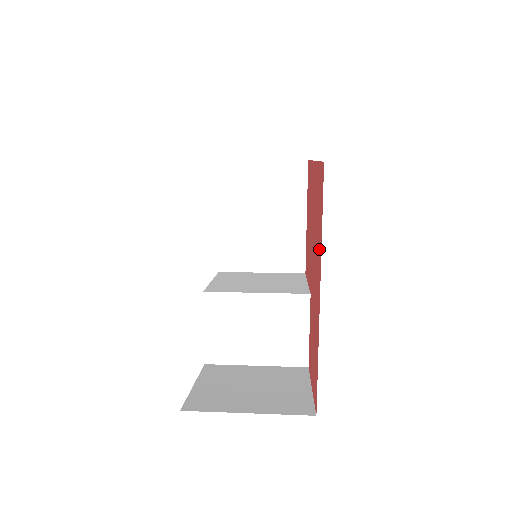
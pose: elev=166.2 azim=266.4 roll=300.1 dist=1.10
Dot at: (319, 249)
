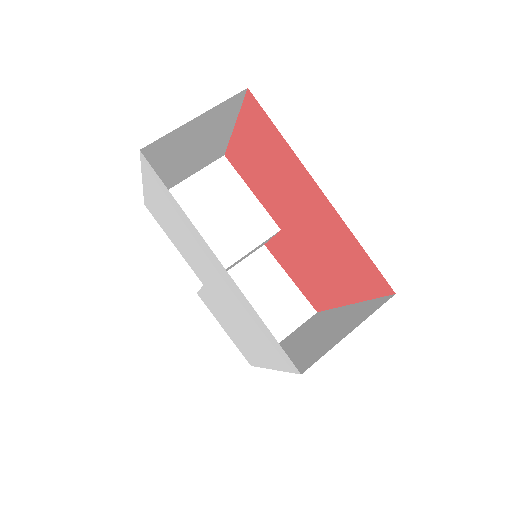
Dot at: (351, 288)
